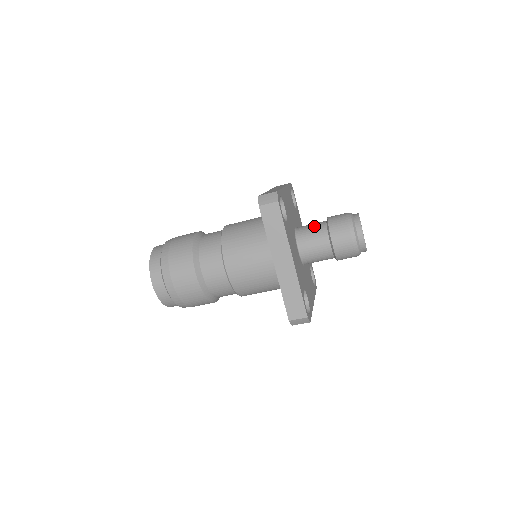
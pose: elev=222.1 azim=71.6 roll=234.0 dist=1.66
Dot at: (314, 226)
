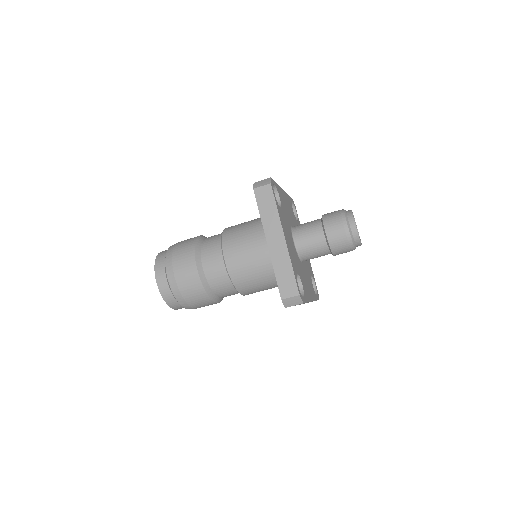
Dot at: (310, 222)
